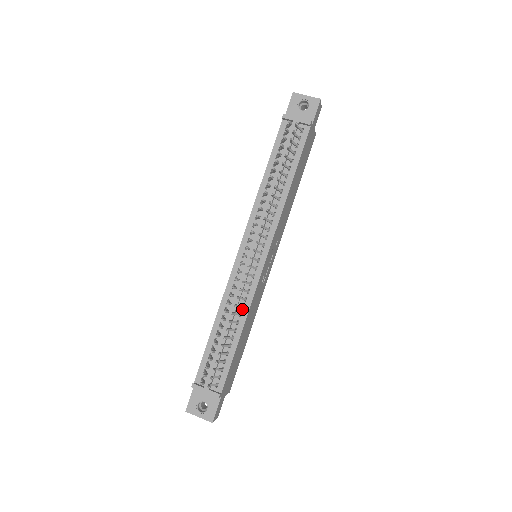
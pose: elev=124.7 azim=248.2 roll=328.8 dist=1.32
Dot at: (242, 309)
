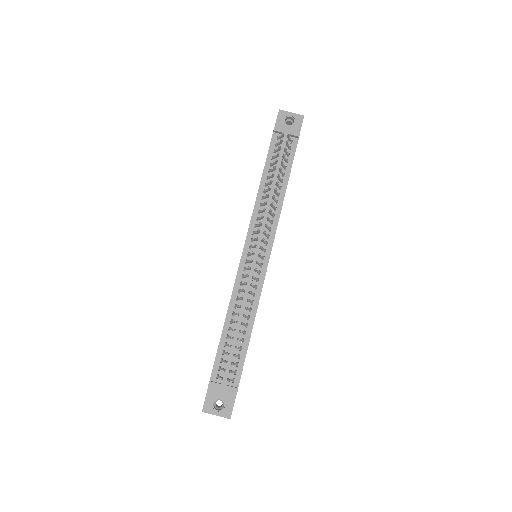
Dot at: (251, 304)
